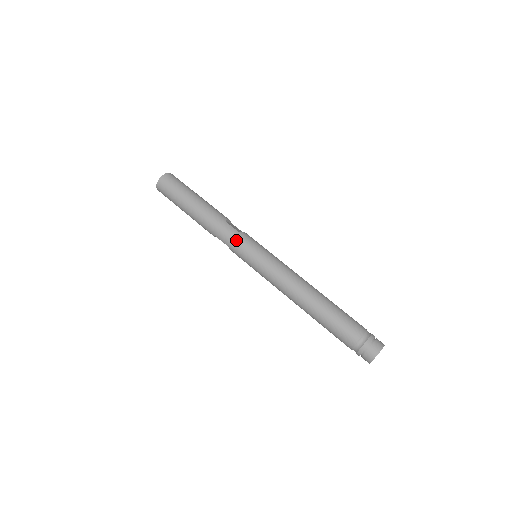
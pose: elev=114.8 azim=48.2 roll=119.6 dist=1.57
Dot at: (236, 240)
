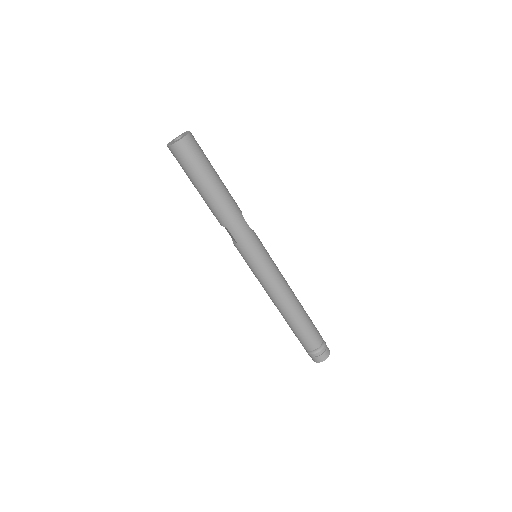
Dot at: (250, 240)
